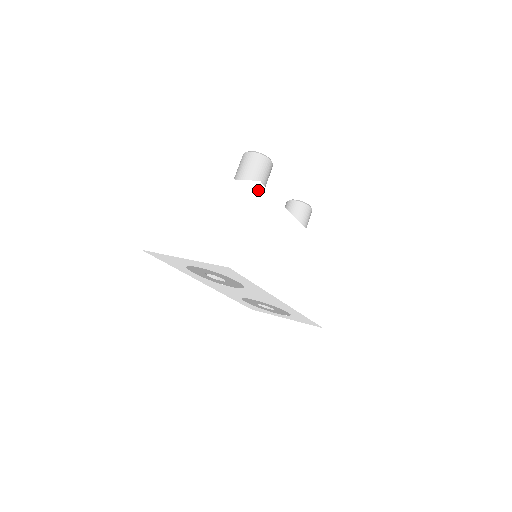
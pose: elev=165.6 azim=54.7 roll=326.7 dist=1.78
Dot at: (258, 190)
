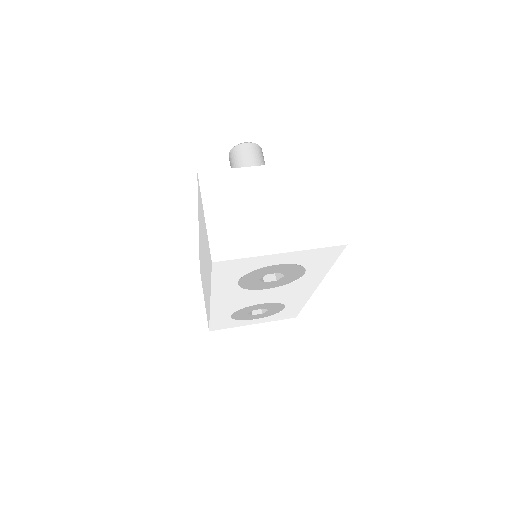
Dot at: (324, 168)
